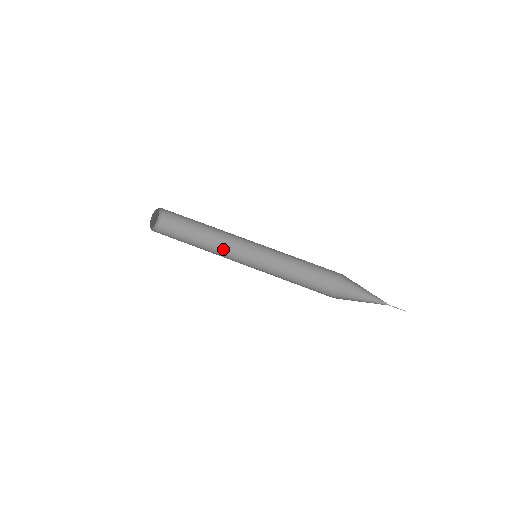
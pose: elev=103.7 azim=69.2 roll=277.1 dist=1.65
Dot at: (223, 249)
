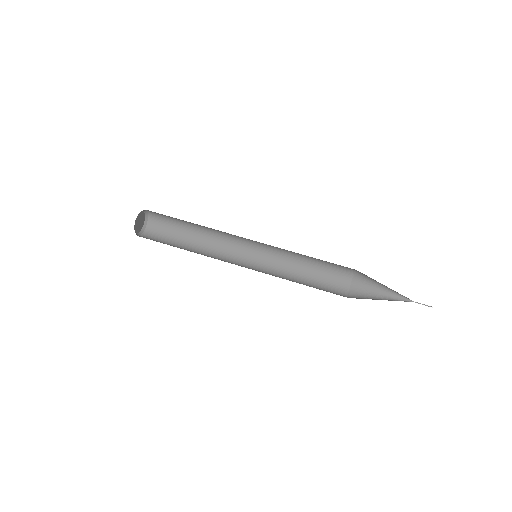
Dot at: (220, 249)
